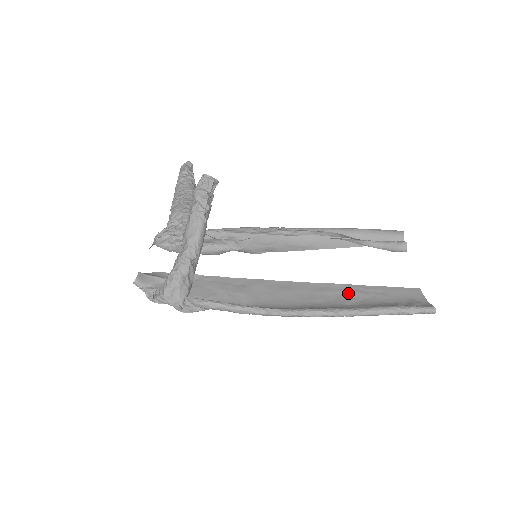
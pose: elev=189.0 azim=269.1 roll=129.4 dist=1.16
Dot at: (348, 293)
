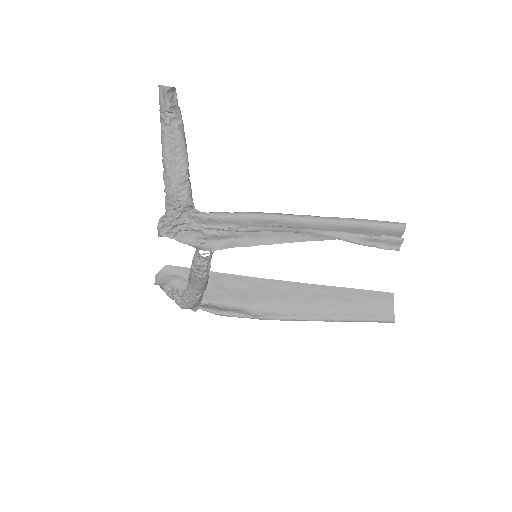
Dot at: (332, 296)
